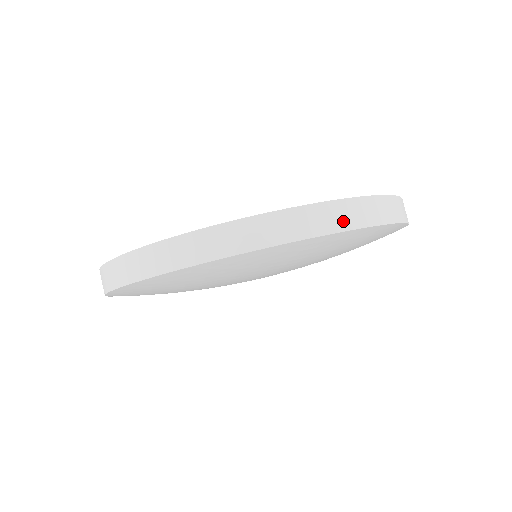
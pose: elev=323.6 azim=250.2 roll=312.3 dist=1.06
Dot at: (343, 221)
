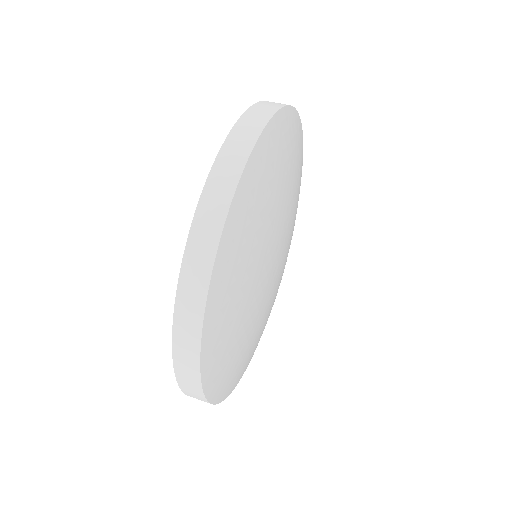
Dot at: (252, 132)
